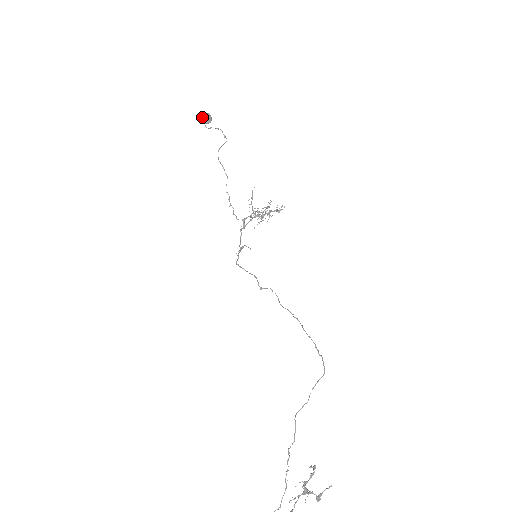
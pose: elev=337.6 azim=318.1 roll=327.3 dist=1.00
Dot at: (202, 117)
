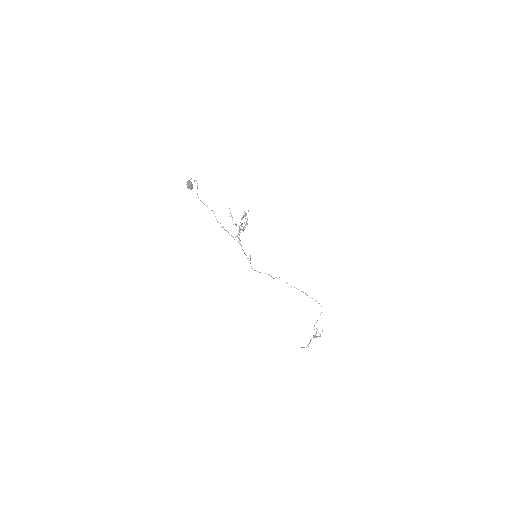
Dot at: (187, 187)
